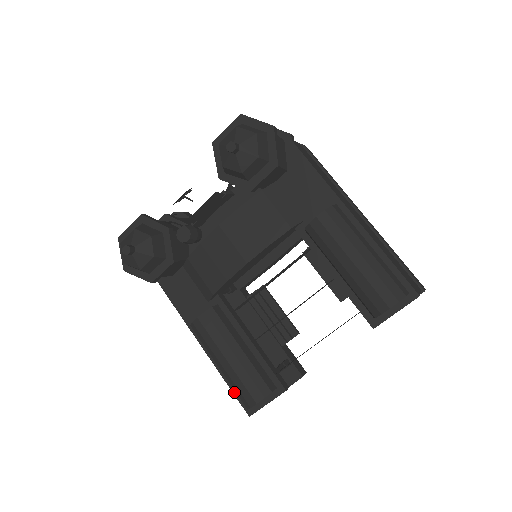
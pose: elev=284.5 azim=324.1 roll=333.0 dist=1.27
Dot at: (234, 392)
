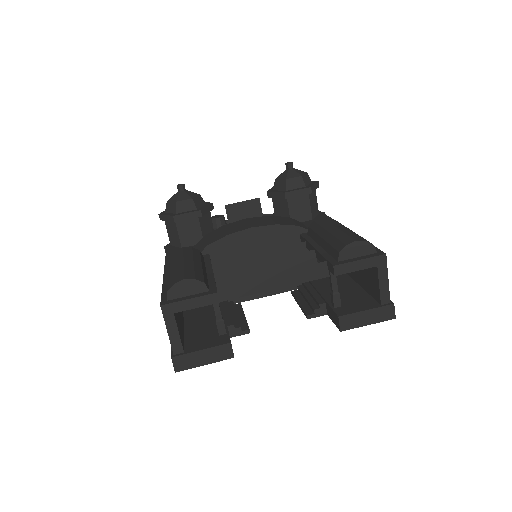
Dot at: (163, 293)
